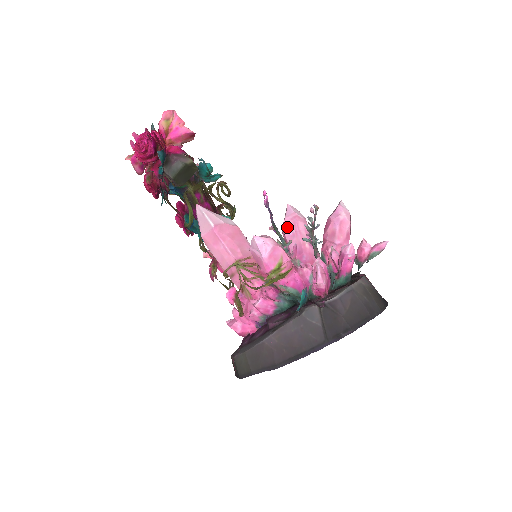
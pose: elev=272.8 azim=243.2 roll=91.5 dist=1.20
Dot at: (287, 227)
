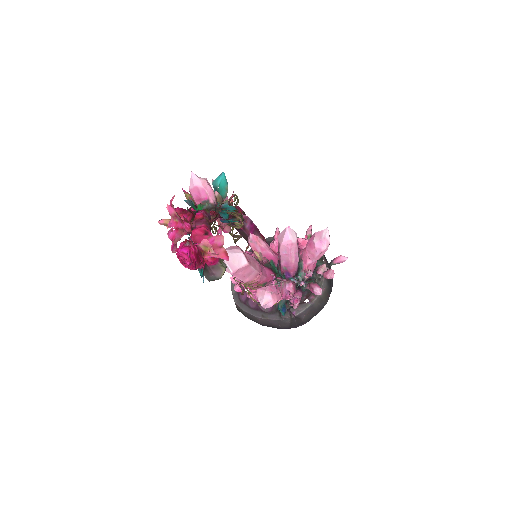
Dot at: (282, 249)
